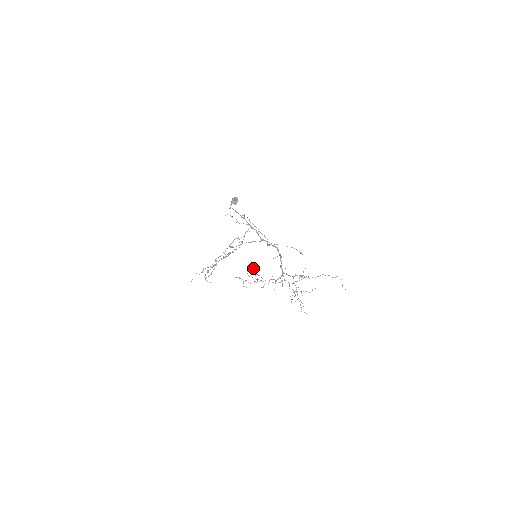
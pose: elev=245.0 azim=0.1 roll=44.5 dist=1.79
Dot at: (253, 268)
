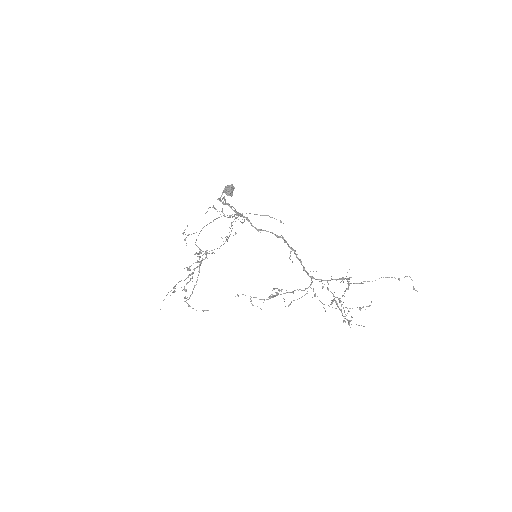
Dot at: (282, 289)
